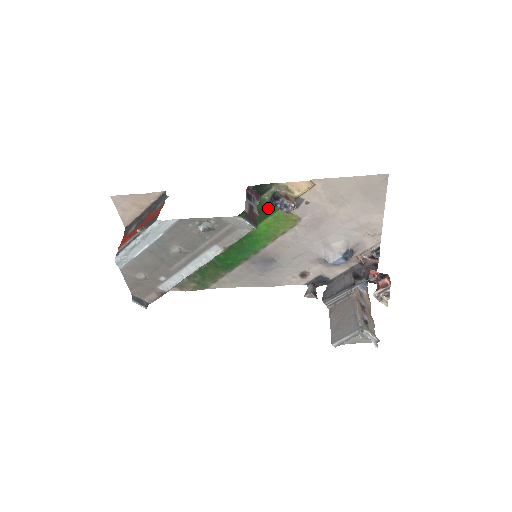
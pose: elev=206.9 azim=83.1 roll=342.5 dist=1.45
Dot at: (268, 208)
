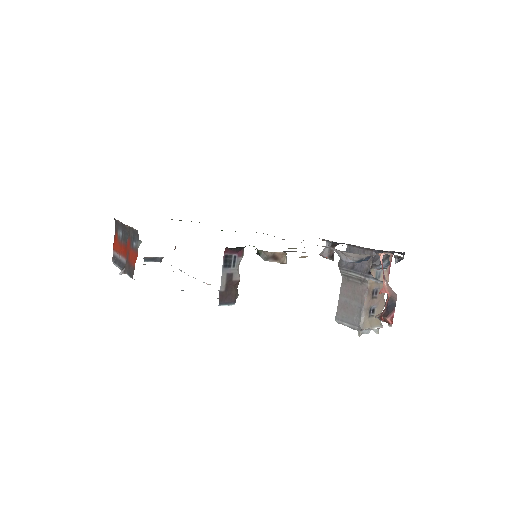
Dot at: occluded
